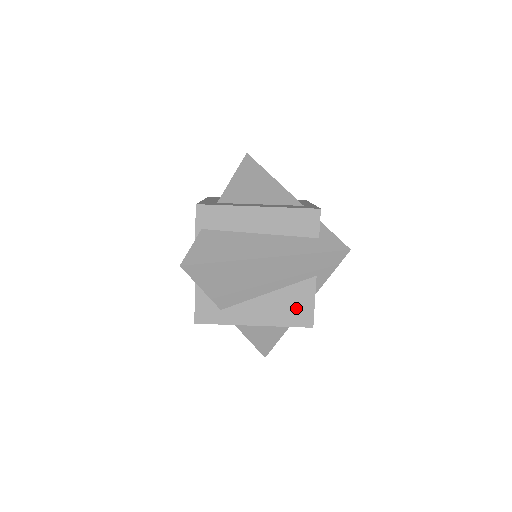
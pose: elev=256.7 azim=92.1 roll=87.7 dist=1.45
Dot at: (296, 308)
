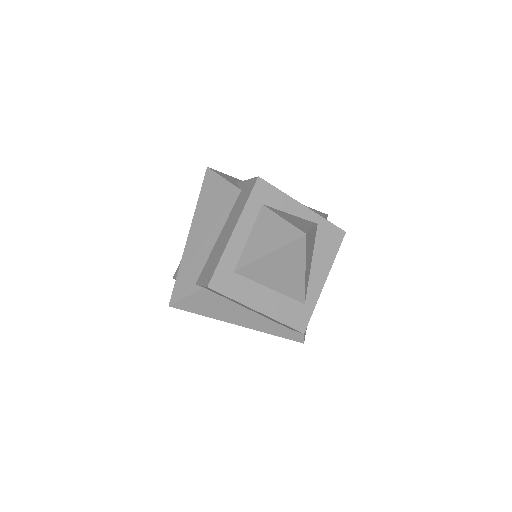
Dot at: occluded
